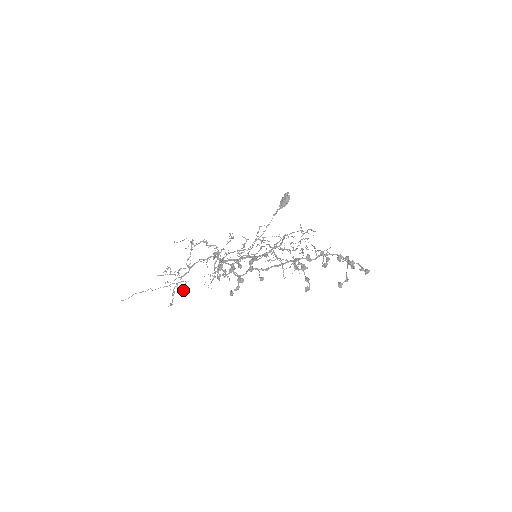
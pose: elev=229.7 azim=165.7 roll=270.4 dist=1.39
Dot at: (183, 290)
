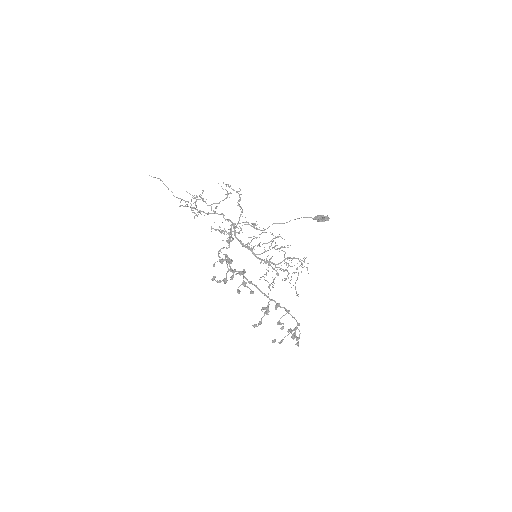
Dot at: (194, 212)
